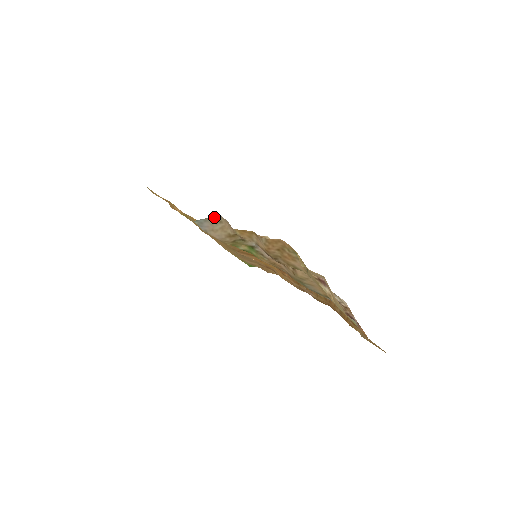
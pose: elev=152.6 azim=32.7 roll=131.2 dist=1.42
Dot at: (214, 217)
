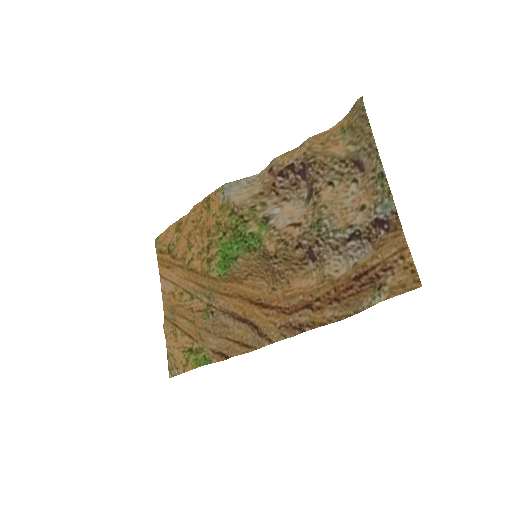
Dot at: (250, 178)
